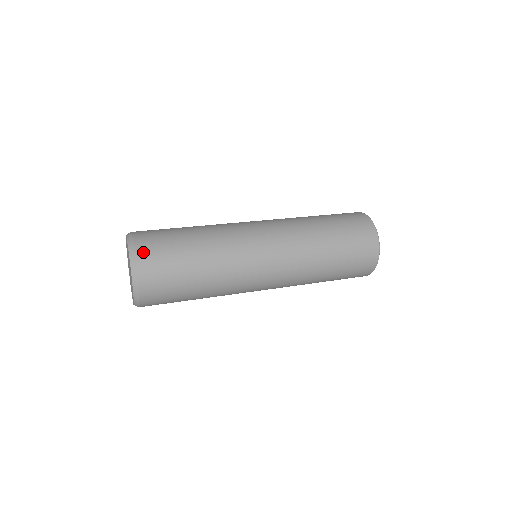
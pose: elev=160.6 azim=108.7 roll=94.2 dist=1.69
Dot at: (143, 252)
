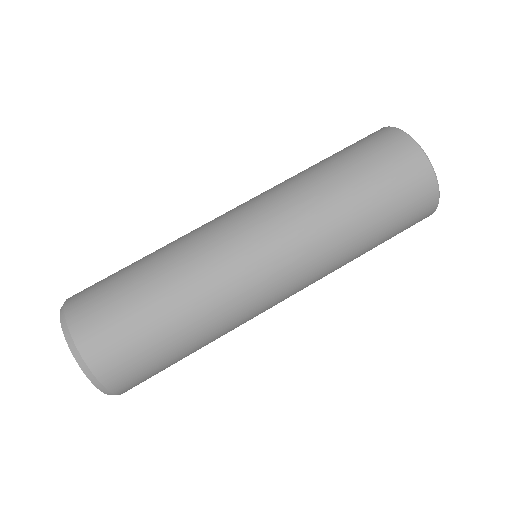
Dot at: (97, 357)
